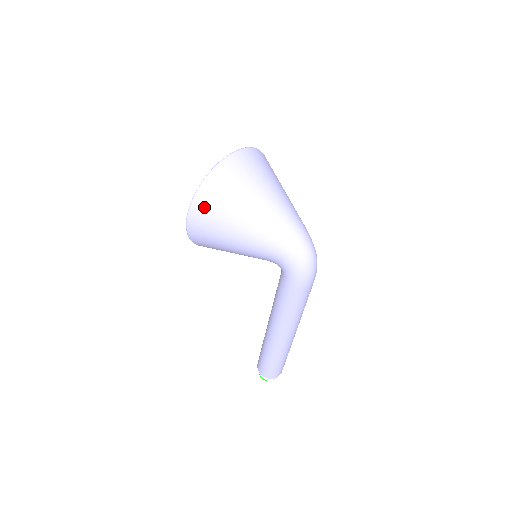
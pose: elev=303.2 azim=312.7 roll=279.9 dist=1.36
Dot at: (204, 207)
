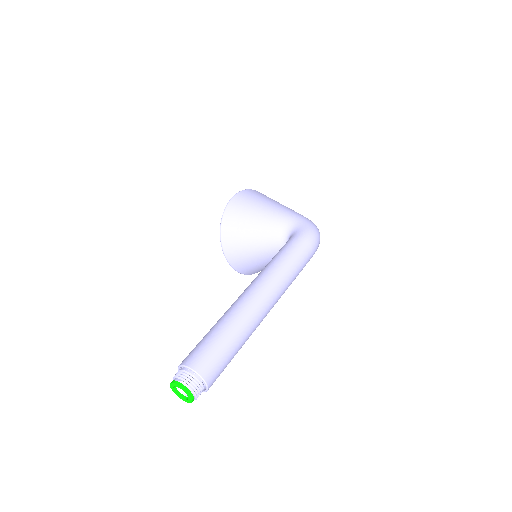
Dot at: (255, 192)
